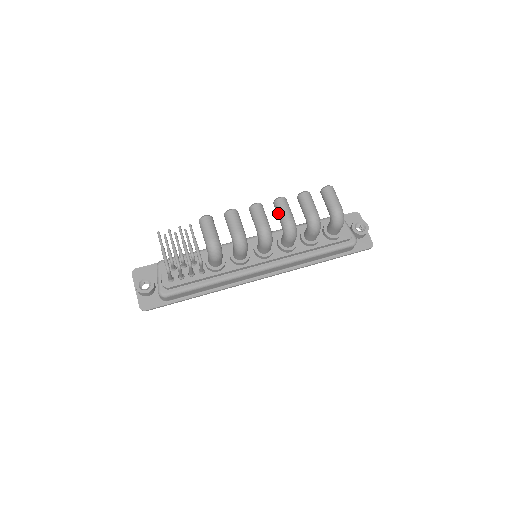
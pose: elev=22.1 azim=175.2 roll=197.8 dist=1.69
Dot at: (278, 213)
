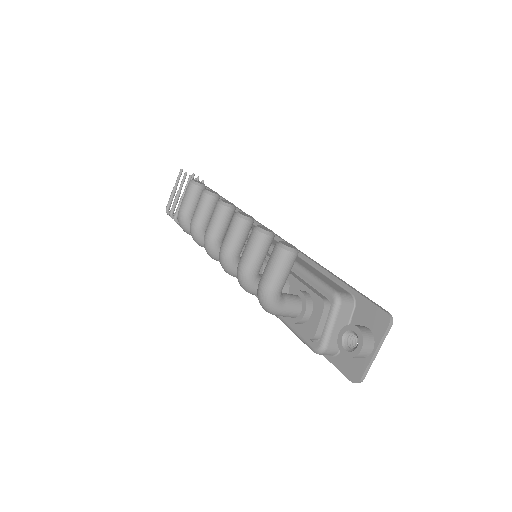
Dot at: occluded
